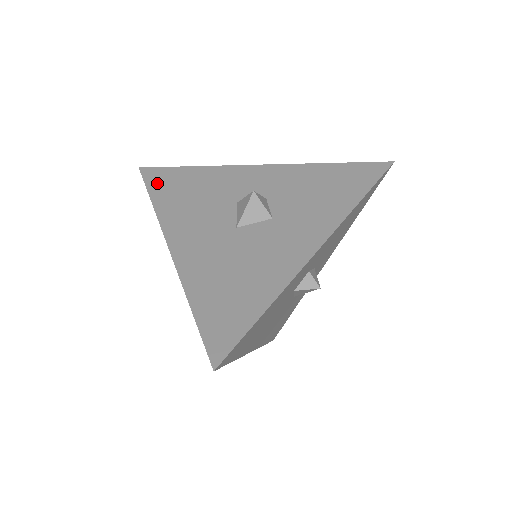
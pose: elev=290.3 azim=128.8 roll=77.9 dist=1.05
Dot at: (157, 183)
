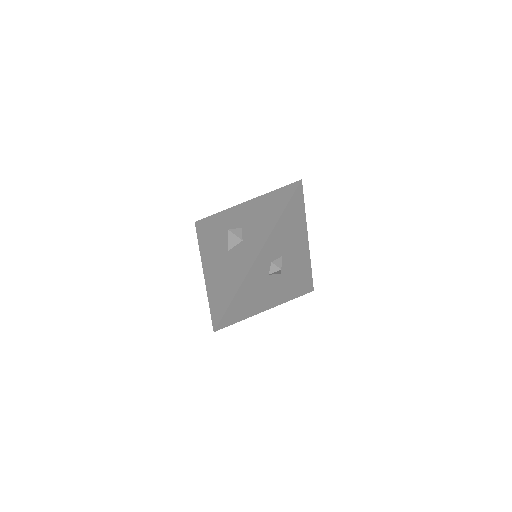
Dot at: (201, 231)
